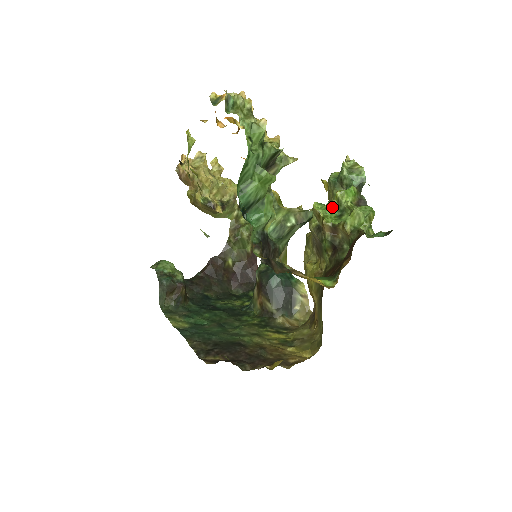
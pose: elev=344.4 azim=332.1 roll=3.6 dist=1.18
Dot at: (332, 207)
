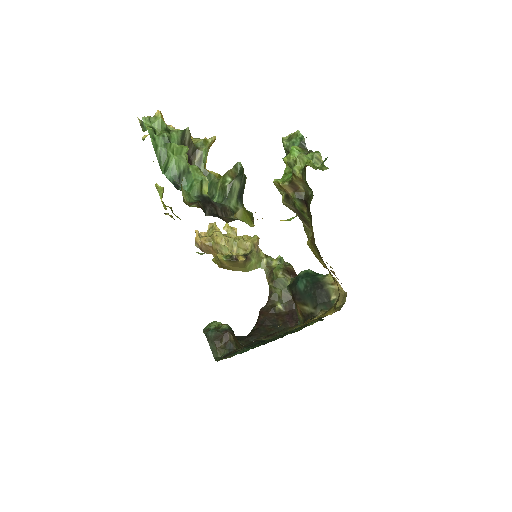
Dot at: (287, 173)
